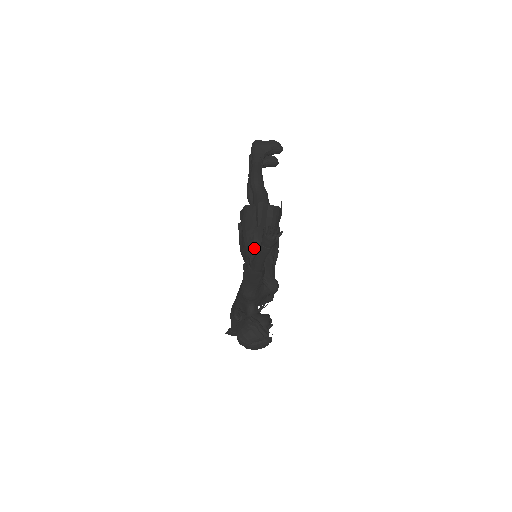
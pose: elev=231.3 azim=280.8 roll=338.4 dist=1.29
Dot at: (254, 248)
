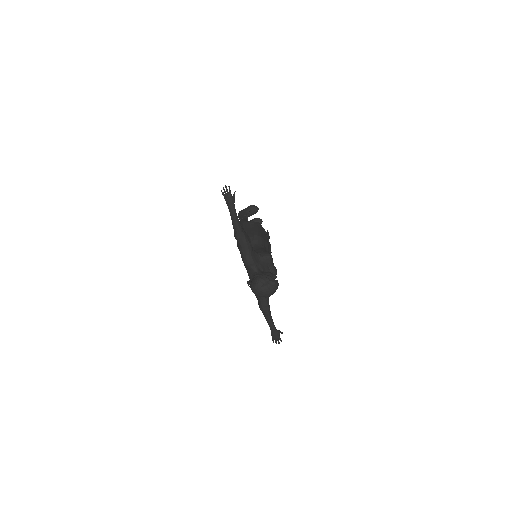
Dot at: occluded
